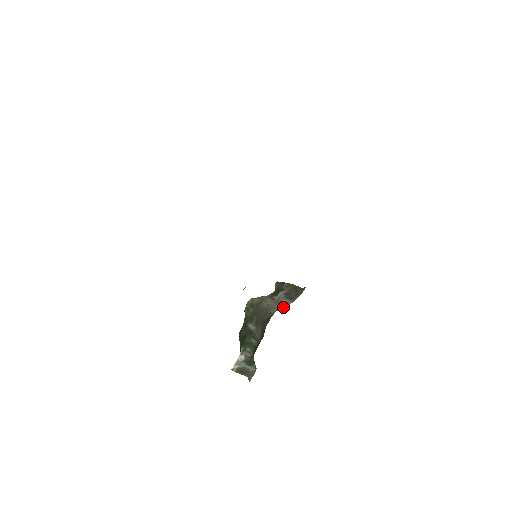
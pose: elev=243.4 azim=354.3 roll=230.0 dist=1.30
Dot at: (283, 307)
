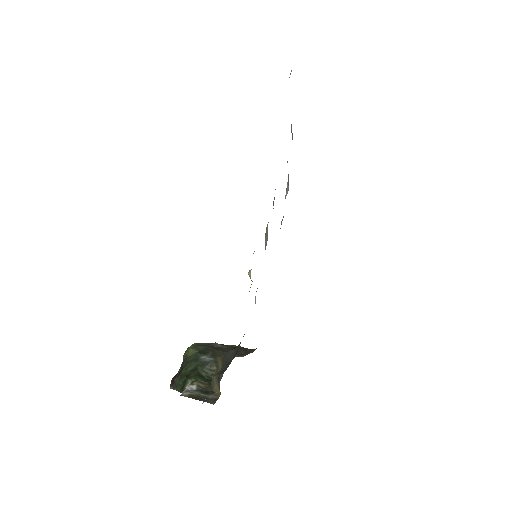
Dot at: occluded
